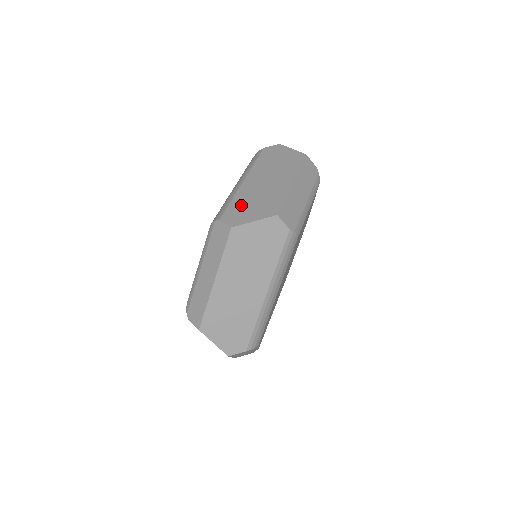
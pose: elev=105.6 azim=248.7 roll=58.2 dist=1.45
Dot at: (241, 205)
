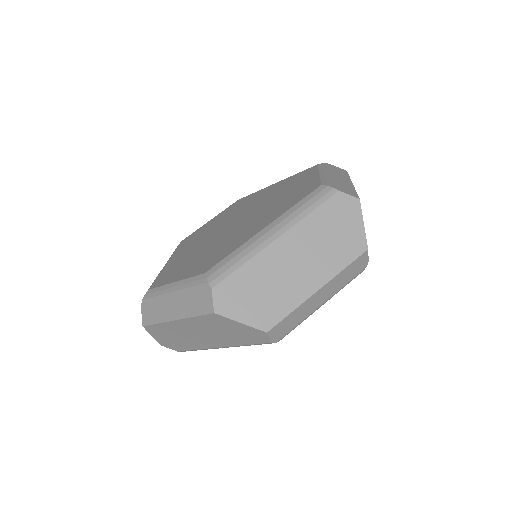
Dot at: (246, 283)
